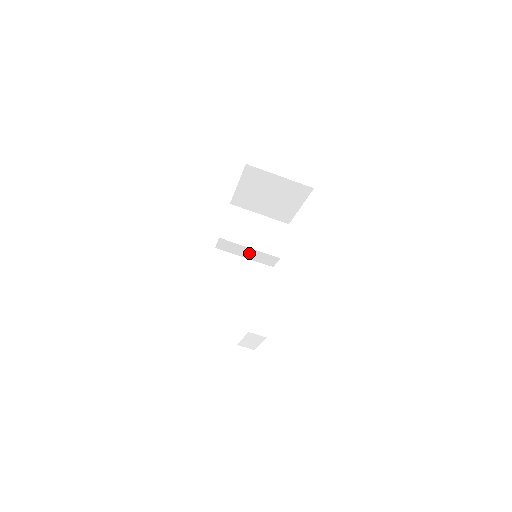
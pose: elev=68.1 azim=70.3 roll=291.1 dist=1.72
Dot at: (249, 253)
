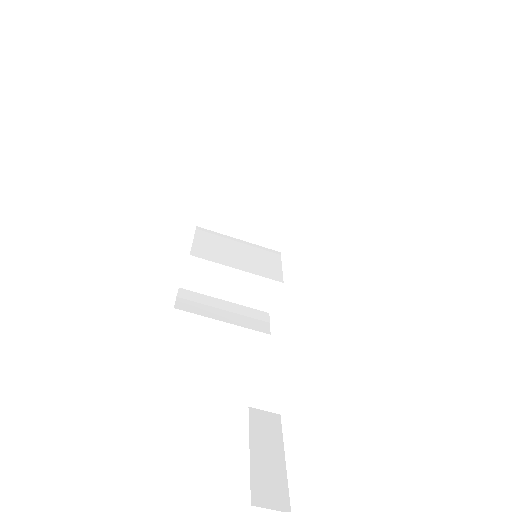
Dot at: (234, 285)
